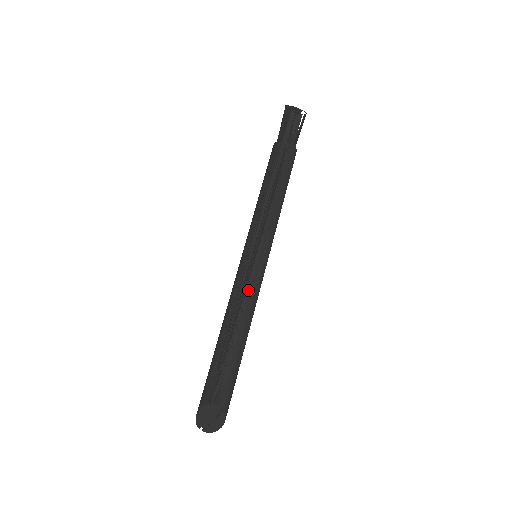
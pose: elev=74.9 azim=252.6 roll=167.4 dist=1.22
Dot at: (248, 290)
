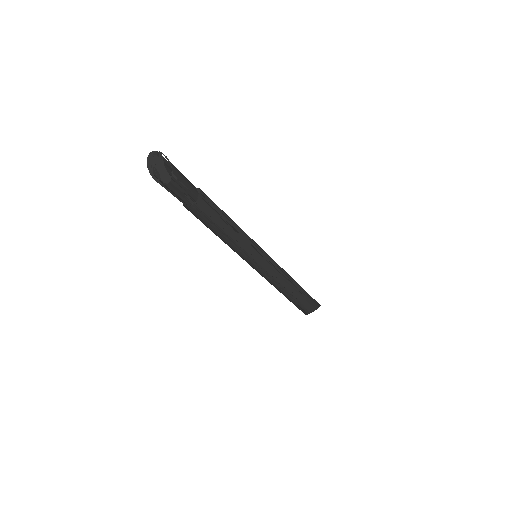
Dot at: (274, 279)
